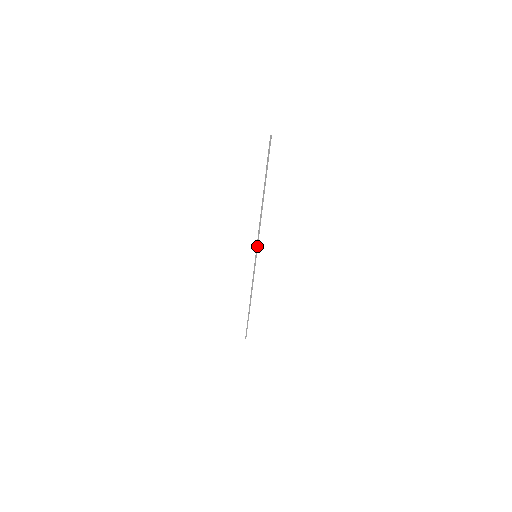
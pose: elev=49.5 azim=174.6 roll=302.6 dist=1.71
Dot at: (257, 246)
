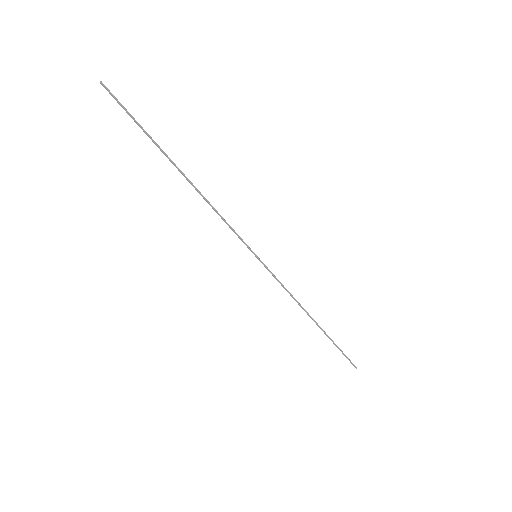
Dot at: (243, 242)
